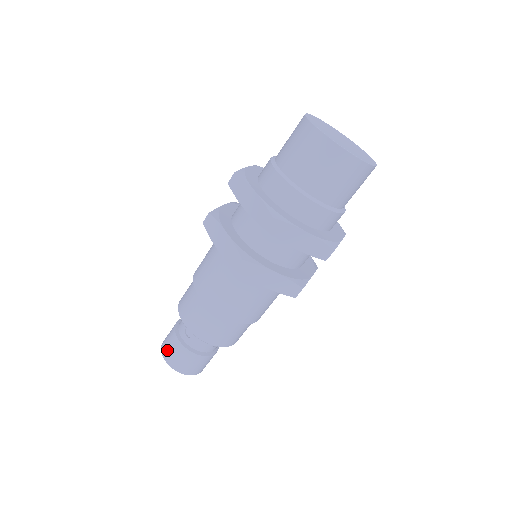
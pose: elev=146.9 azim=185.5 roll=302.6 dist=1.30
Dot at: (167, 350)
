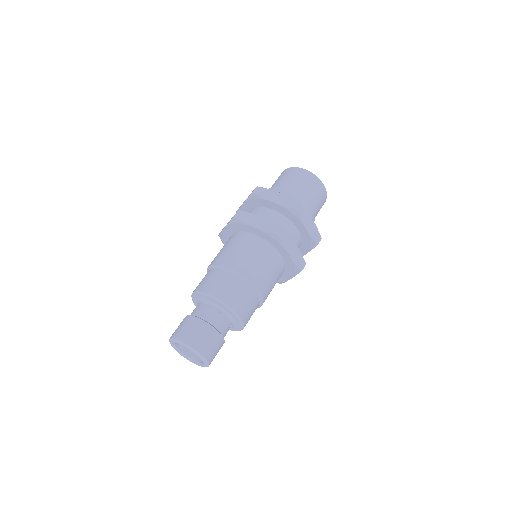
Dot at: (189, 334)
